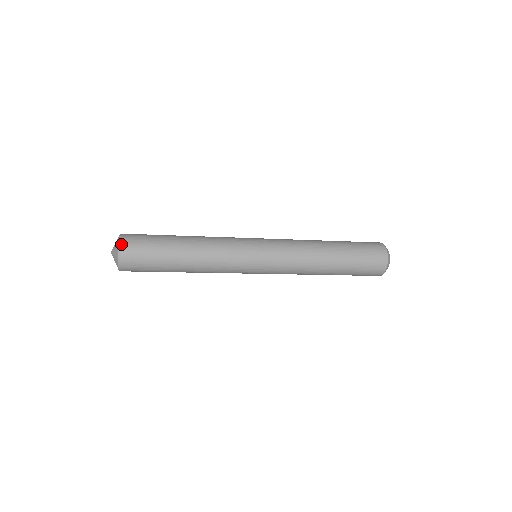
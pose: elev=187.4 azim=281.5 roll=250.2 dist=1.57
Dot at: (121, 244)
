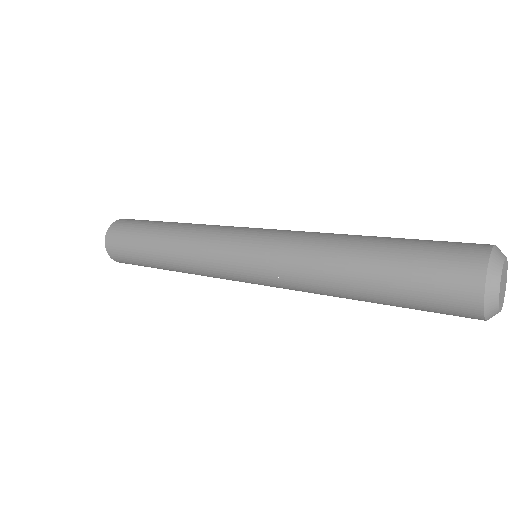
Dot at: (106, 241)
